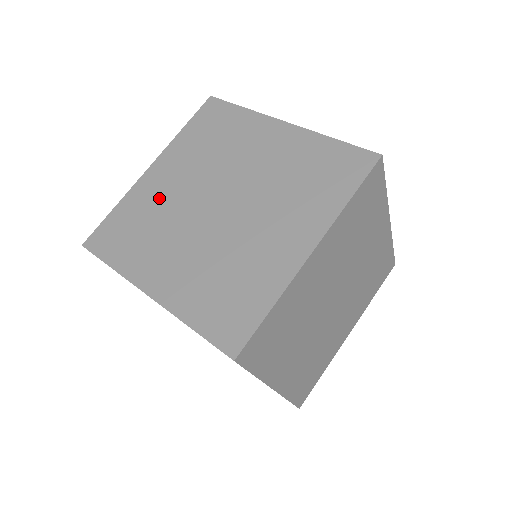
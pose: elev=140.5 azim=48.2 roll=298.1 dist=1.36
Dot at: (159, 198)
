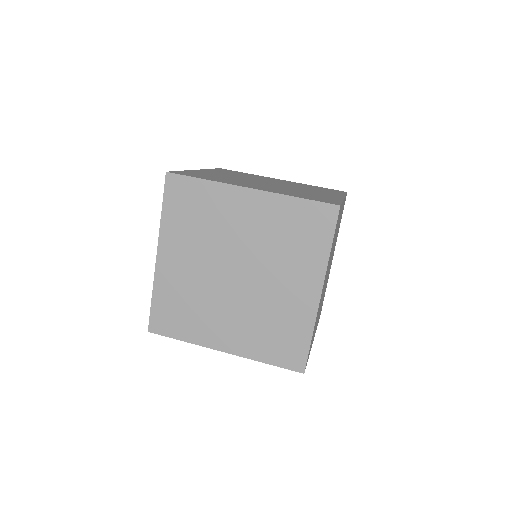
Dot at: (184, 281)
